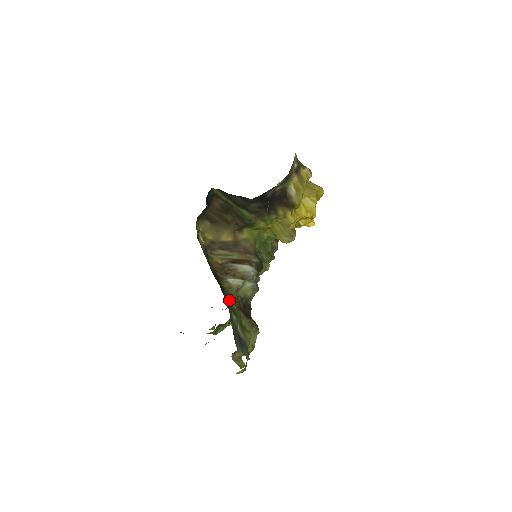
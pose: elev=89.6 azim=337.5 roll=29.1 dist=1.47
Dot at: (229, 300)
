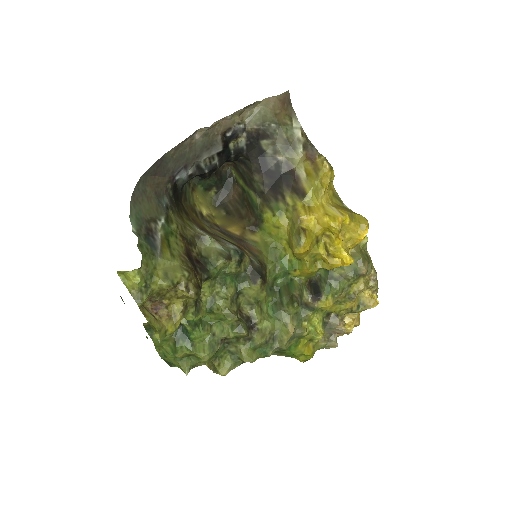
Dot at: (175, 217)
